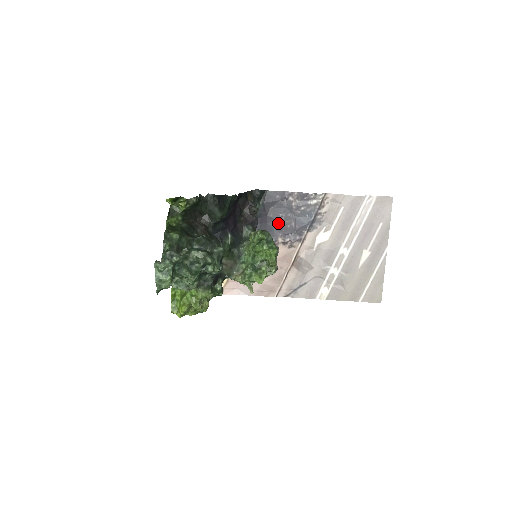
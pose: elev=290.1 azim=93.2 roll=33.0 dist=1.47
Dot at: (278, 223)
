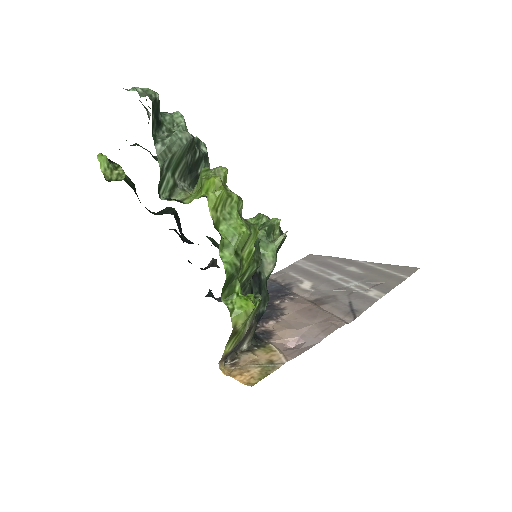
Dot at: occluded
